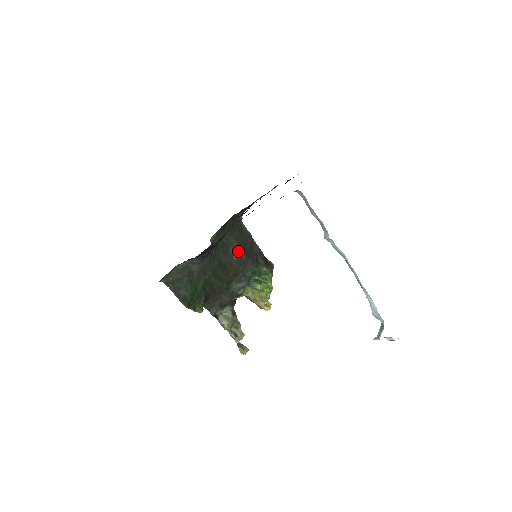
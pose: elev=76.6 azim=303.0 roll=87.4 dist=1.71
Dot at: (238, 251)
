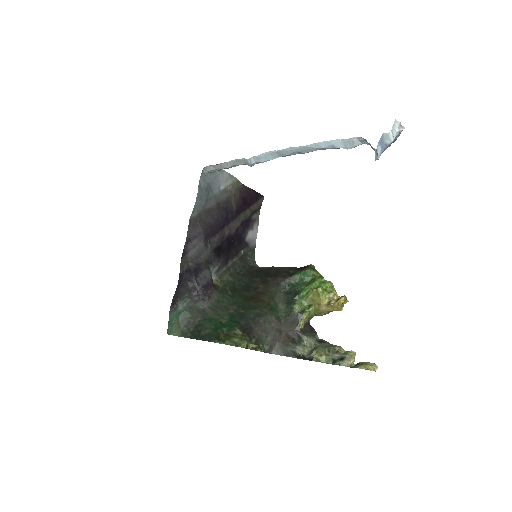
Dot at: (262, 281)
